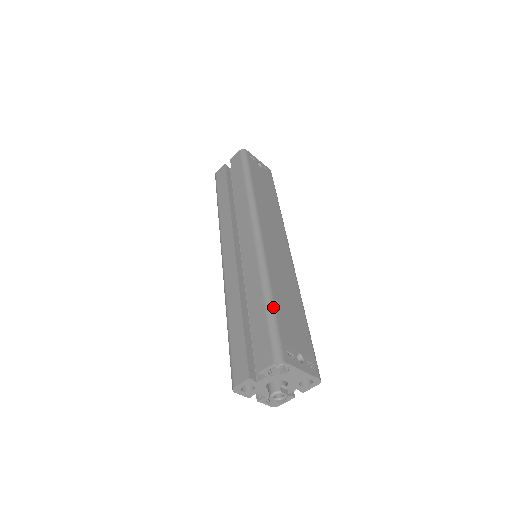
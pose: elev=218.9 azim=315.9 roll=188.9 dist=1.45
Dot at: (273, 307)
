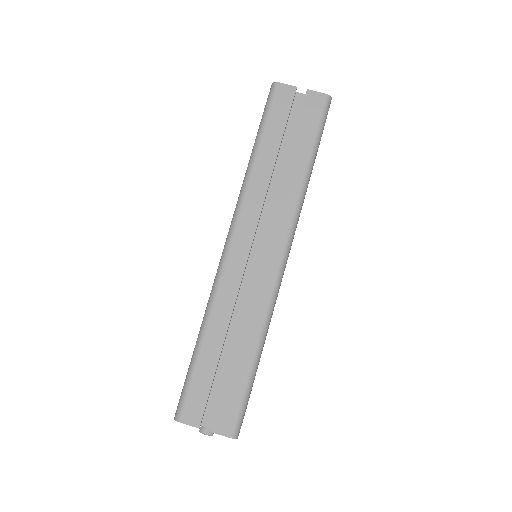
Dot at: occluded
